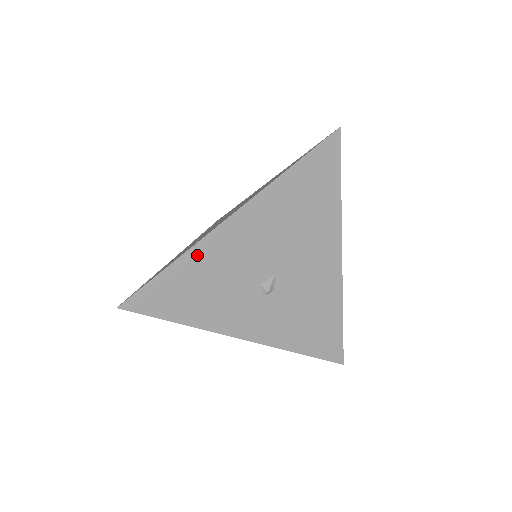
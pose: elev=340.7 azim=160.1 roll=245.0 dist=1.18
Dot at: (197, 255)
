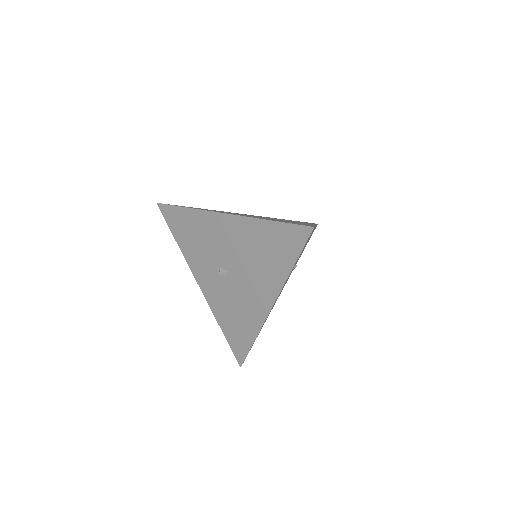
Dot at: (199, 216)
